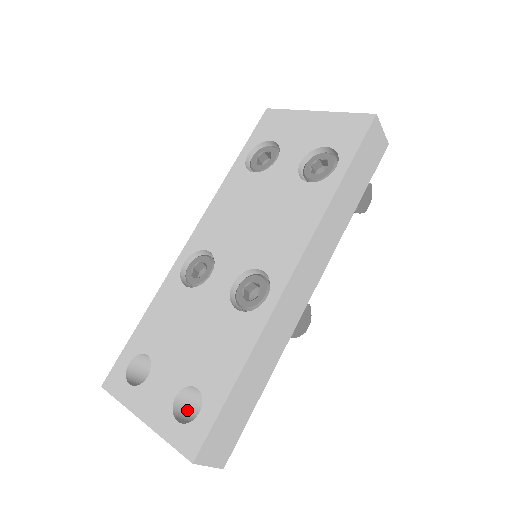
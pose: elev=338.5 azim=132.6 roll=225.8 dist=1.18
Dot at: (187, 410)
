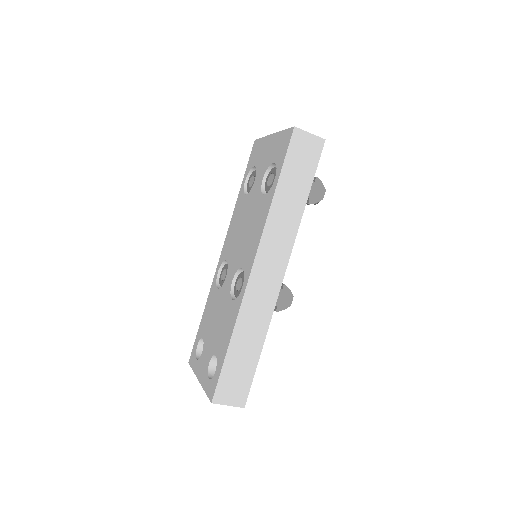
Dot at: occluded
